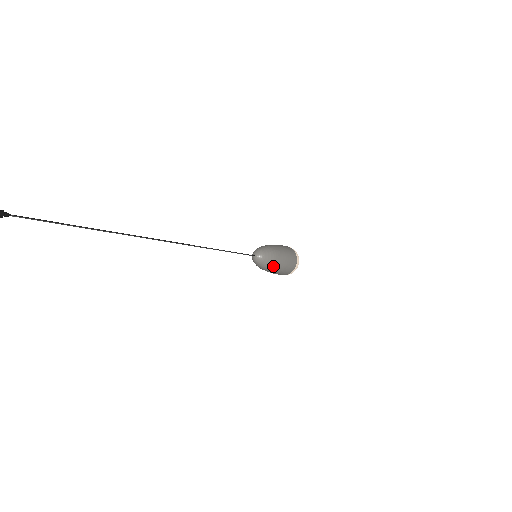
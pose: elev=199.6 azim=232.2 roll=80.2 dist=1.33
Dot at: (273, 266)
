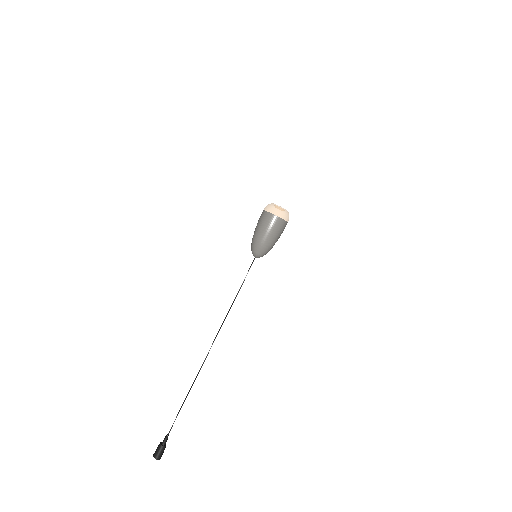
Dot at: (272, 247)
